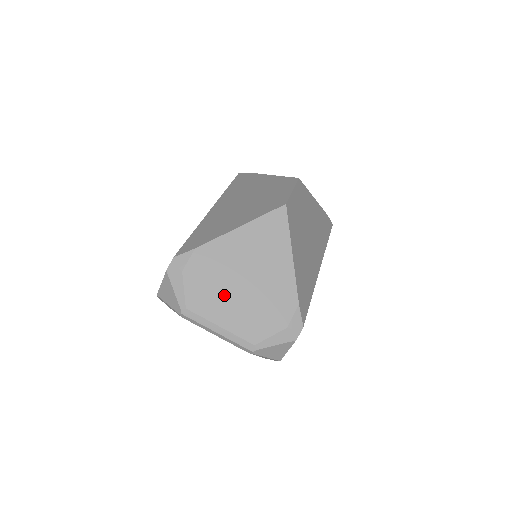
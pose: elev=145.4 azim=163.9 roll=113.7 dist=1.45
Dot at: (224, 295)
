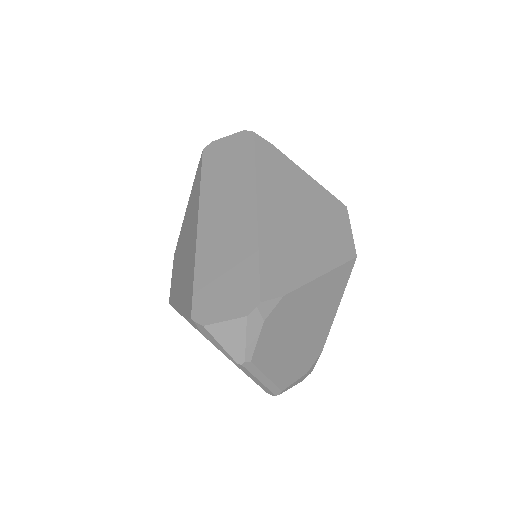
Dot at: (283, 346)
